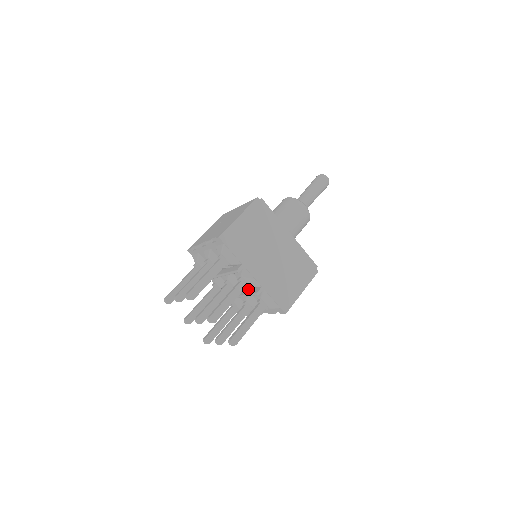
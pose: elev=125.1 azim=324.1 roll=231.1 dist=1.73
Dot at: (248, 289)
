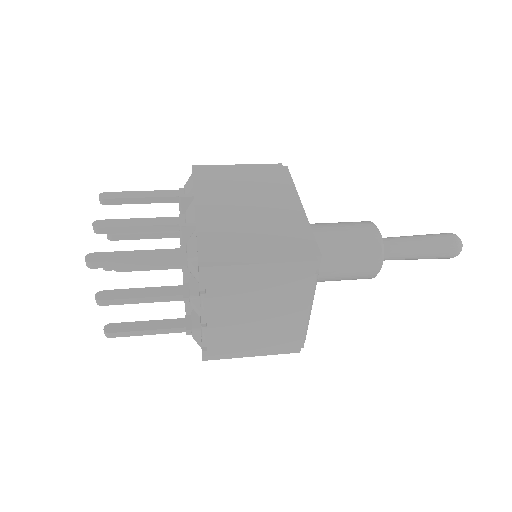
Dot at: occluded
